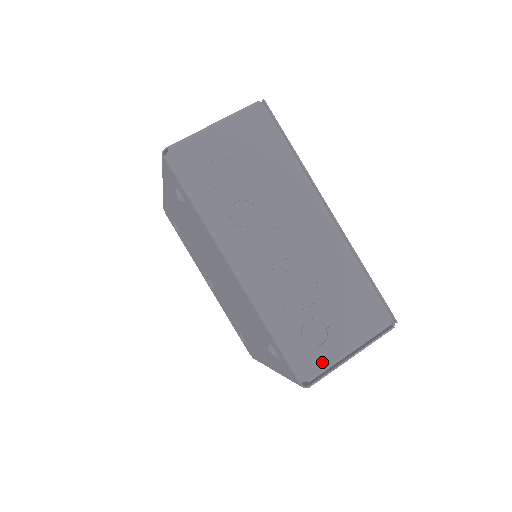
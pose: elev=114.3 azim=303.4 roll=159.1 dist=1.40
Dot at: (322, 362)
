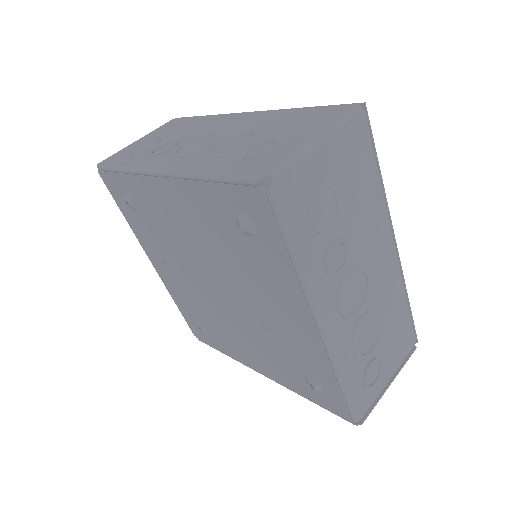
Dot at: (372, 398)
